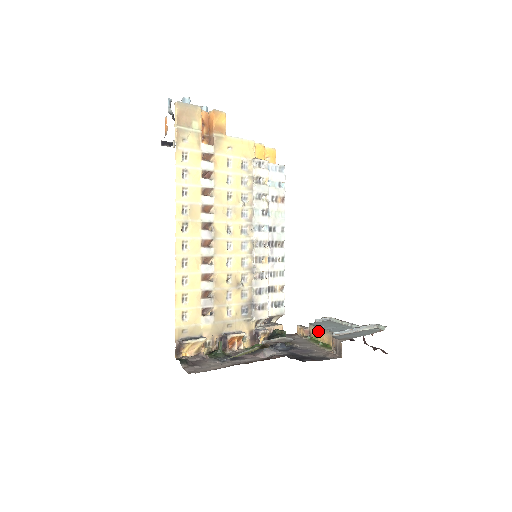
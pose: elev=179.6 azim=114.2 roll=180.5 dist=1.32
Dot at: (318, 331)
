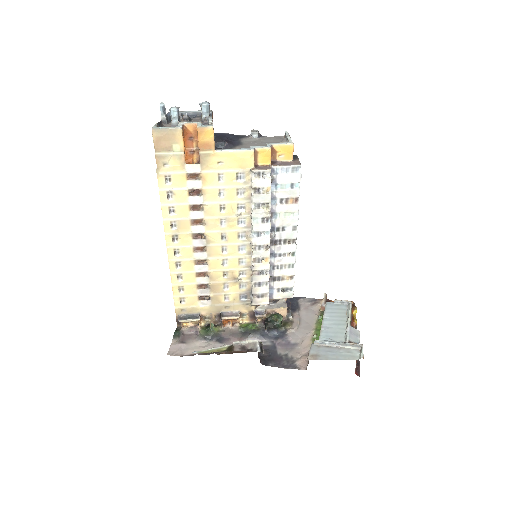
Dot at: occluded
